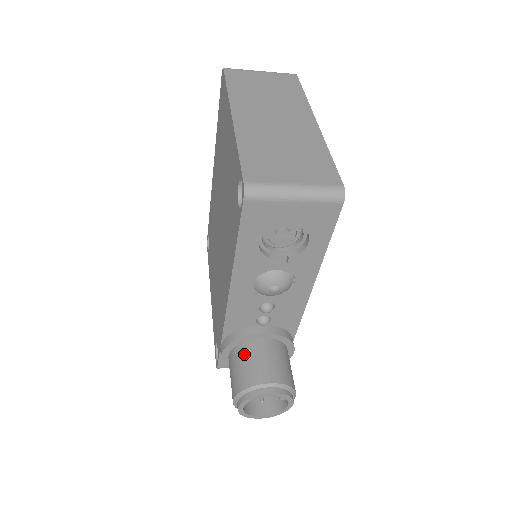
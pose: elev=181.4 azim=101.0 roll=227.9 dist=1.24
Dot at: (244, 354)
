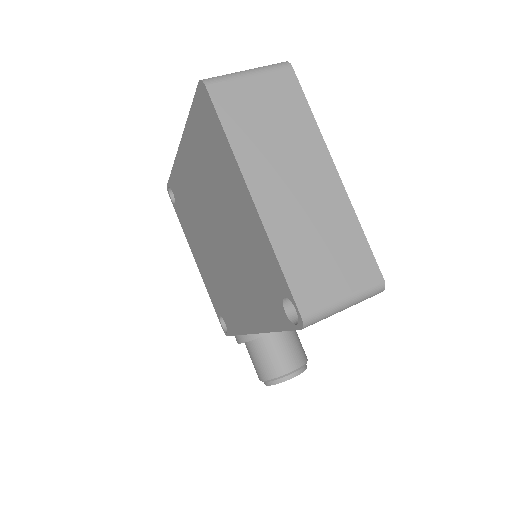
Dot at: (264, 348)
